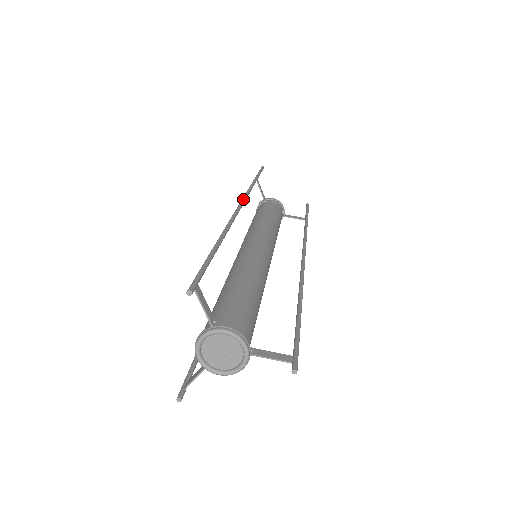
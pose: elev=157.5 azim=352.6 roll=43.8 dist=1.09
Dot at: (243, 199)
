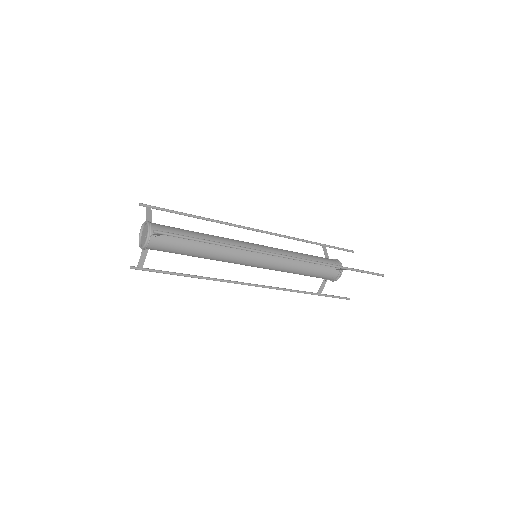
Dot at: (271, 232)
